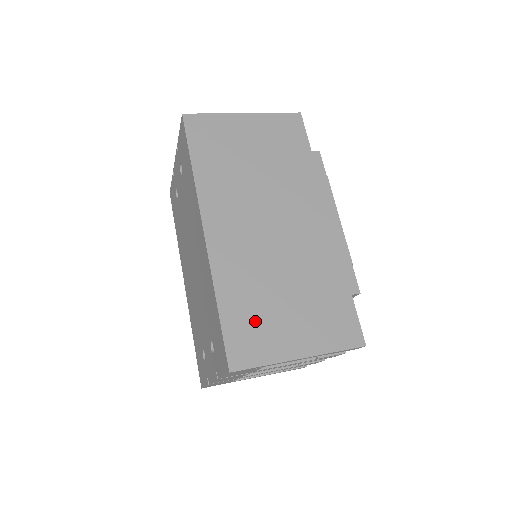
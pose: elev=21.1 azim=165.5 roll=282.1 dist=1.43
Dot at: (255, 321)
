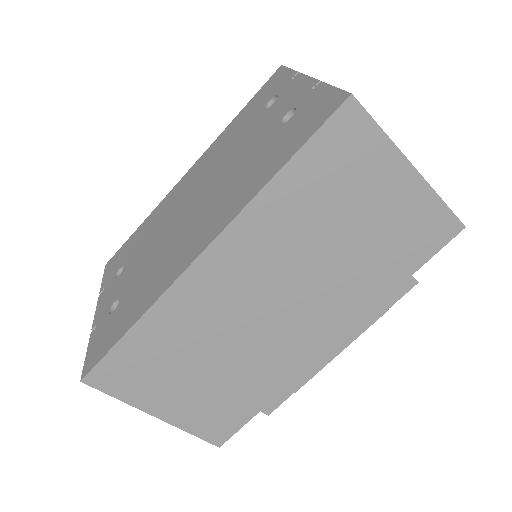
Dot at: (152, 365)
